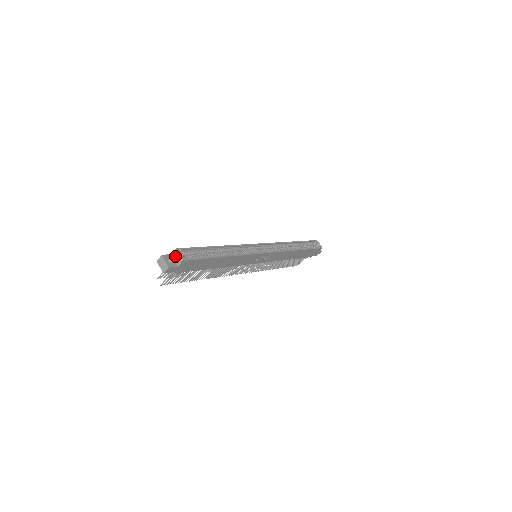
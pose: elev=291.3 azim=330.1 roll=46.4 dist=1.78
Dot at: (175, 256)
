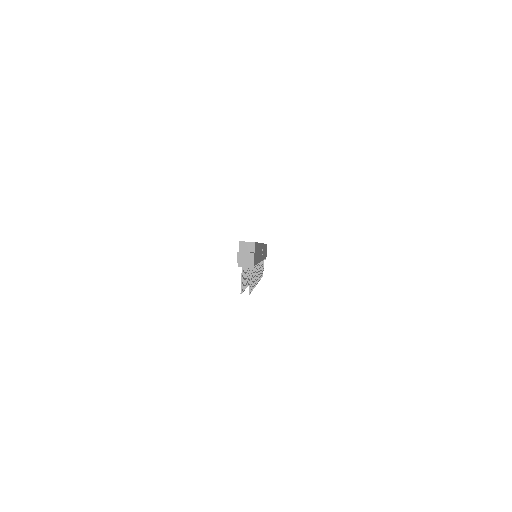
Dot at: (244, 248)
